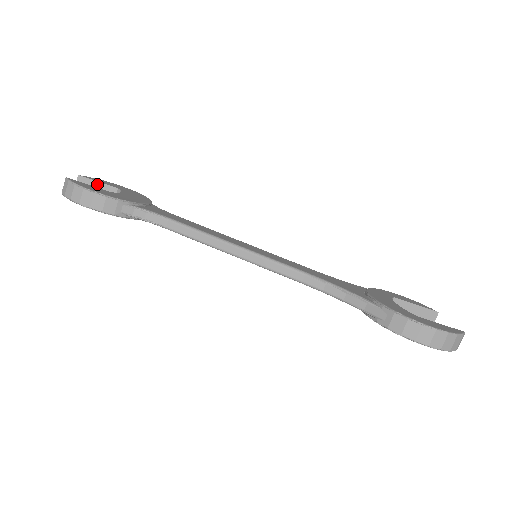
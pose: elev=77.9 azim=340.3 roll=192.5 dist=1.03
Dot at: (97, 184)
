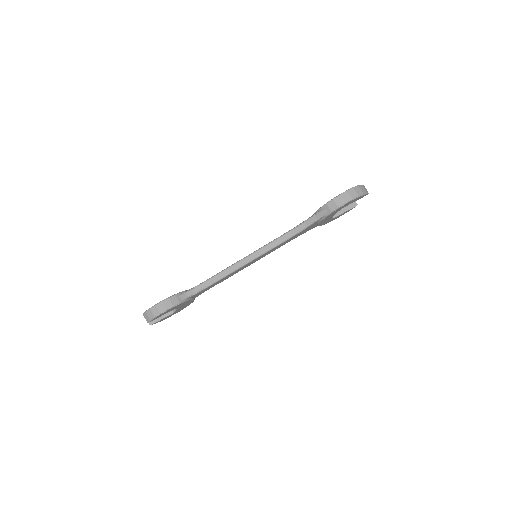
Dot at: occluded
